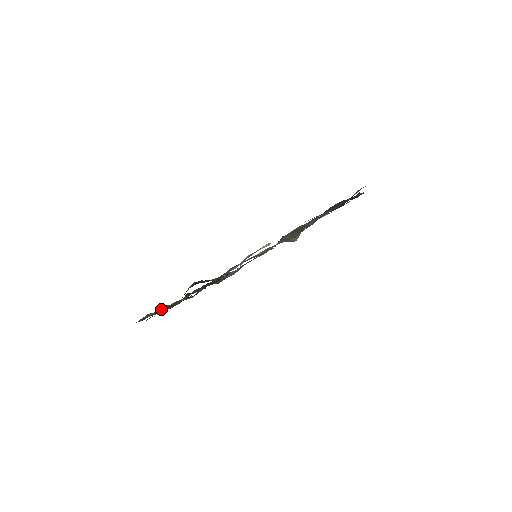
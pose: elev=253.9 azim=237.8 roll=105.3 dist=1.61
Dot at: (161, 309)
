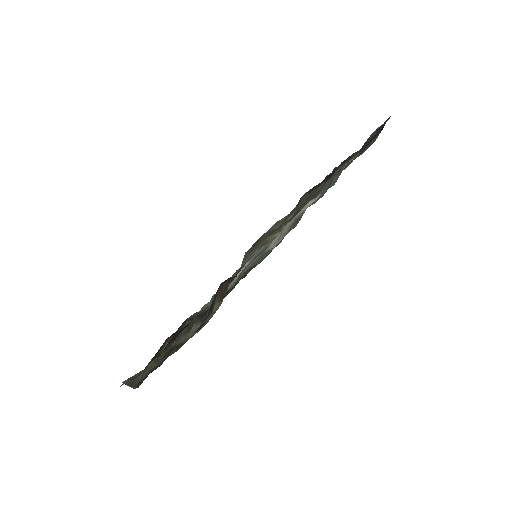
Dot at: (128, 382)
